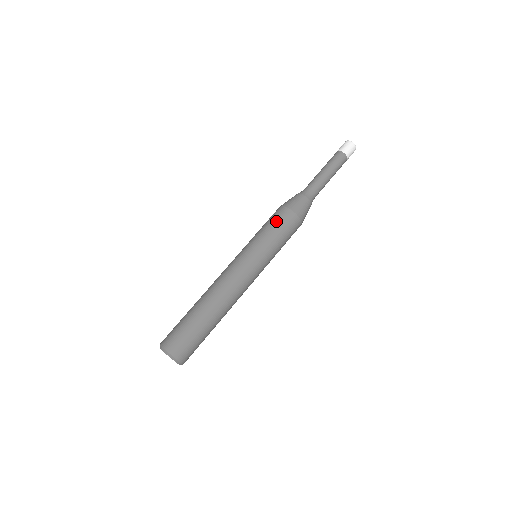
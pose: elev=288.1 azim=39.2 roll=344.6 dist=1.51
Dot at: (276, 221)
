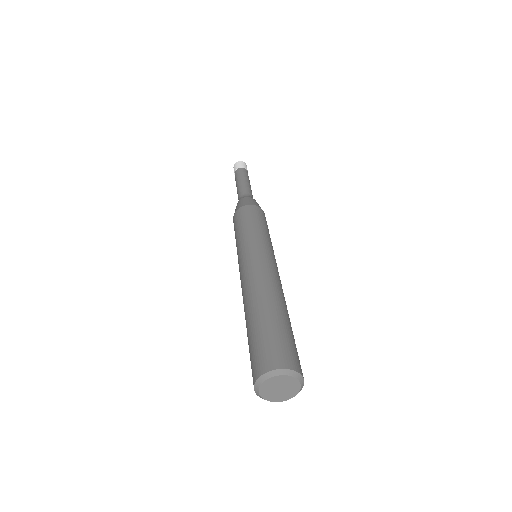
Dot at: (246, 216)
